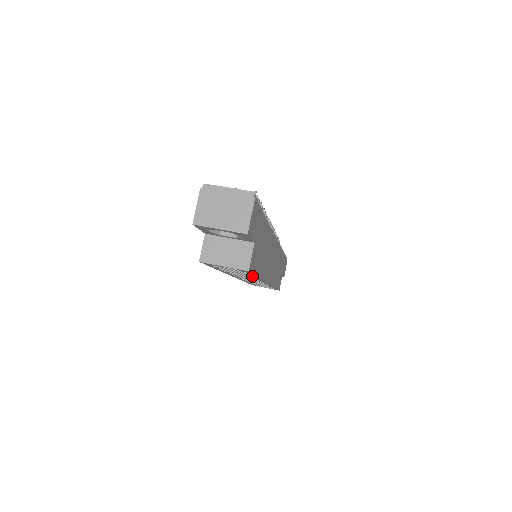
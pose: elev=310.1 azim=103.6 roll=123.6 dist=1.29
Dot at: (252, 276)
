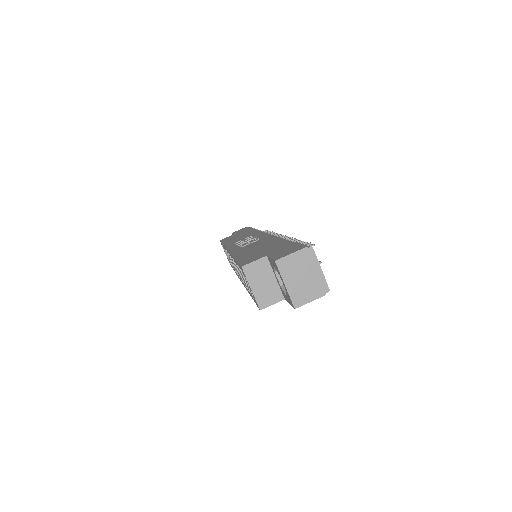
Dot at: (248, 290)
